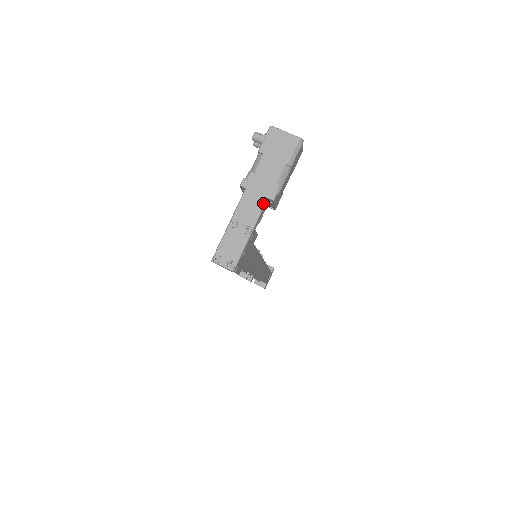
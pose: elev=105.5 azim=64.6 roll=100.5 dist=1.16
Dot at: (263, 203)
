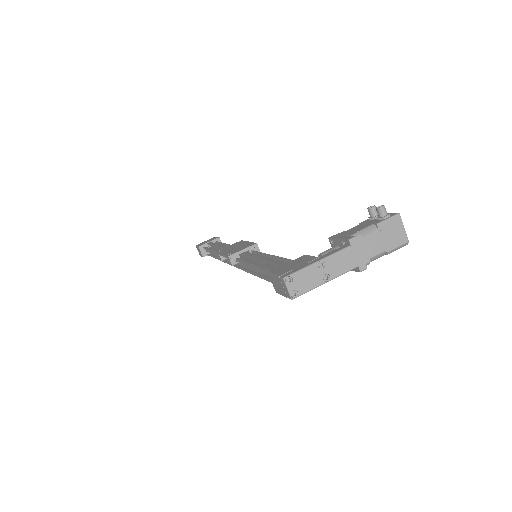
Dot at: (353, 268)
